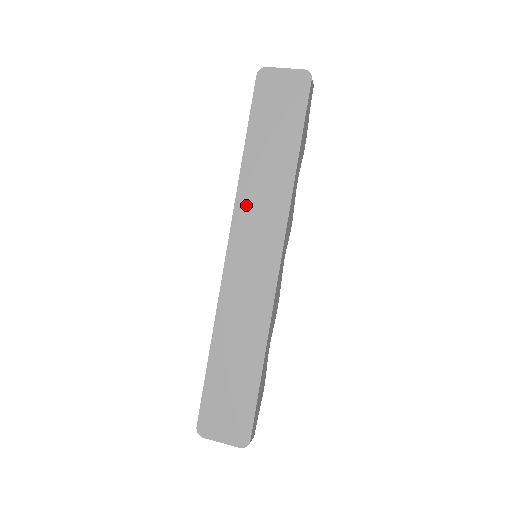
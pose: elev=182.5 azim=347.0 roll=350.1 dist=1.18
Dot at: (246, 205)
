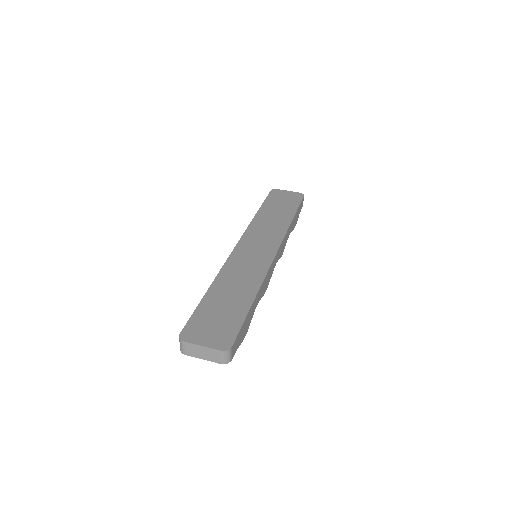
Dot at: (255, 229)
